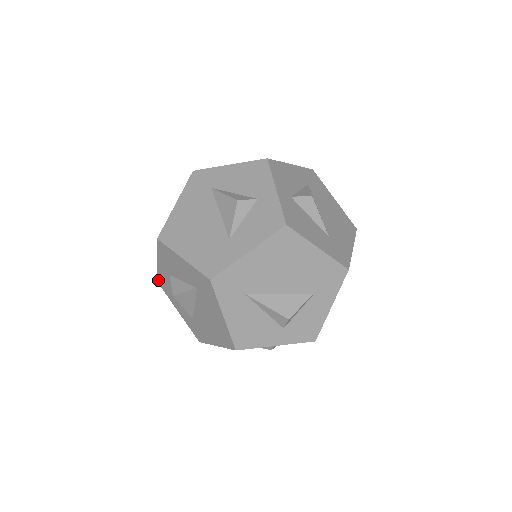
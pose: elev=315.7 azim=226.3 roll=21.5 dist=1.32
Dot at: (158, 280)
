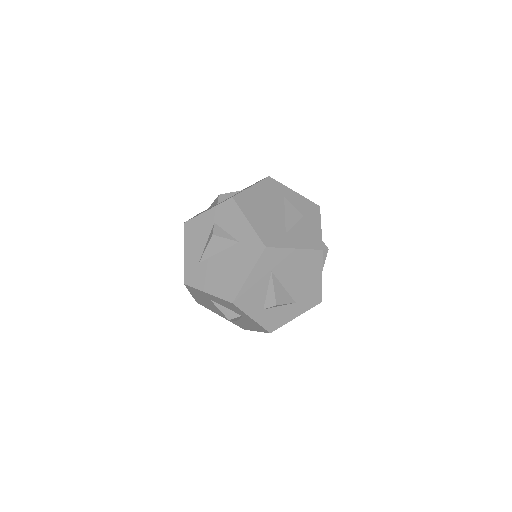
Dot at: occluded
